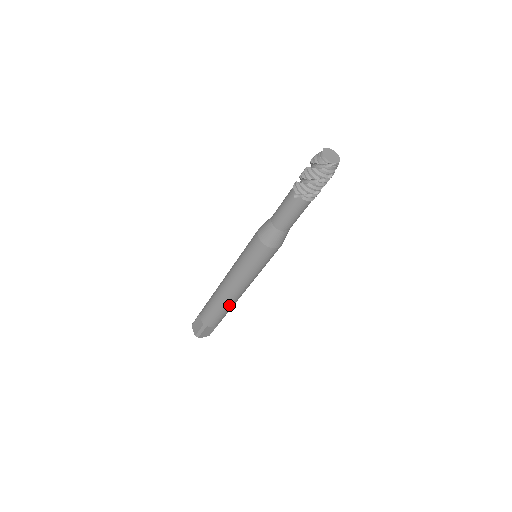
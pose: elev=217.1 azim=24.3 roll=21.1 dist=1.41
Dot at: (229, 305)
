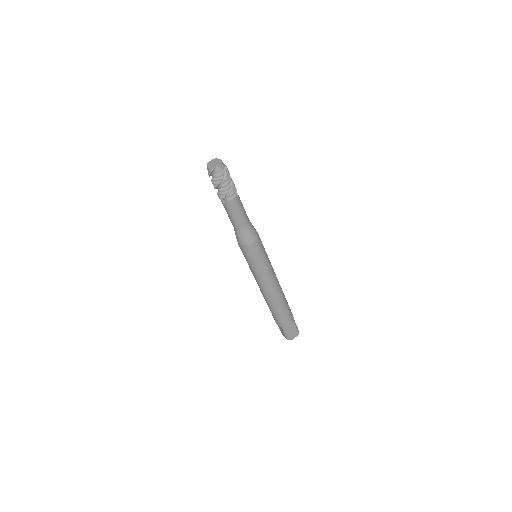
Dot at: (278, 302)
